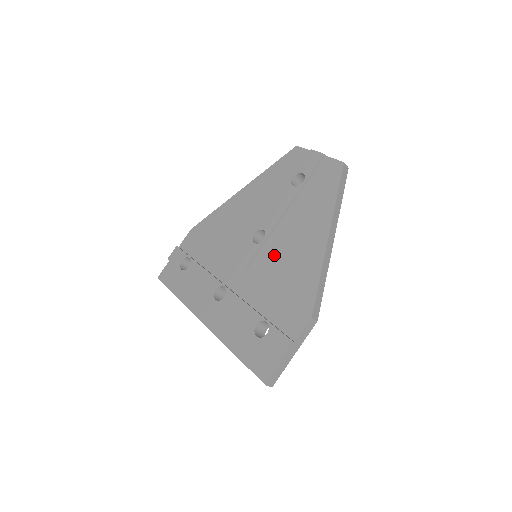
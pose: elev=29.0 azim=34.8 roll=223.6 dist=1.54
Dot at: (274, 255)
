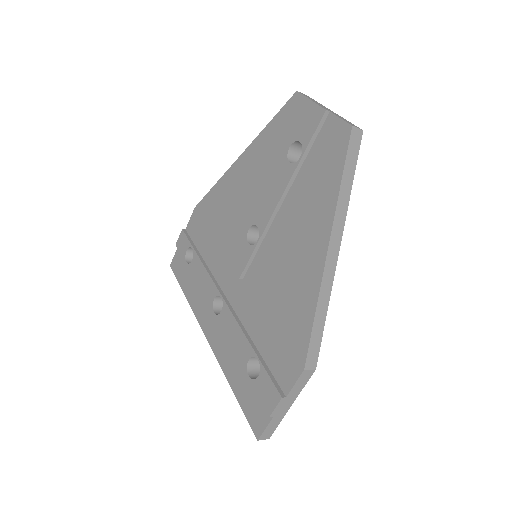
Dot at: (268, 265)
